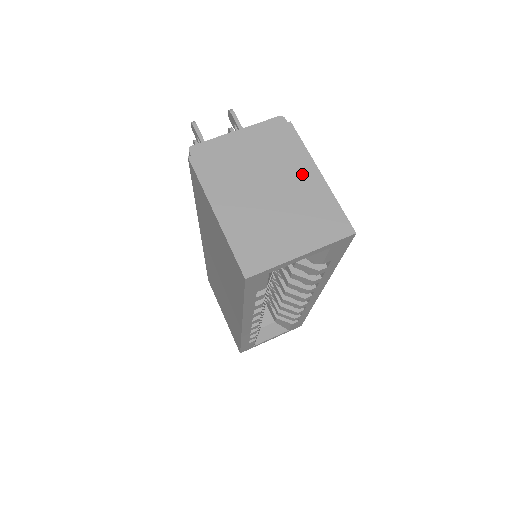
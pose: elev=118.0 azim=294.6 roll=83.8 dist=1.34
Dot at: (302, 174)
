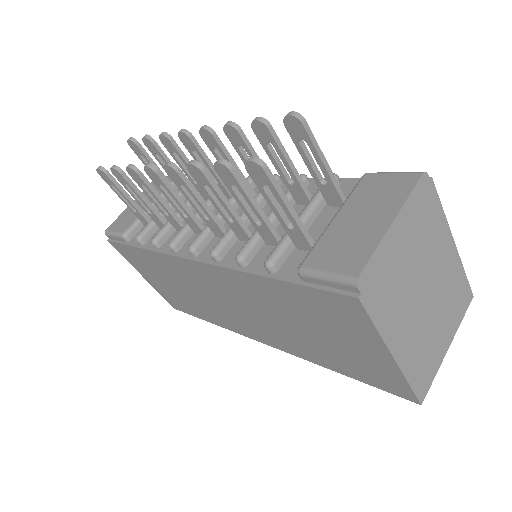
Dot at: (444, 253)
